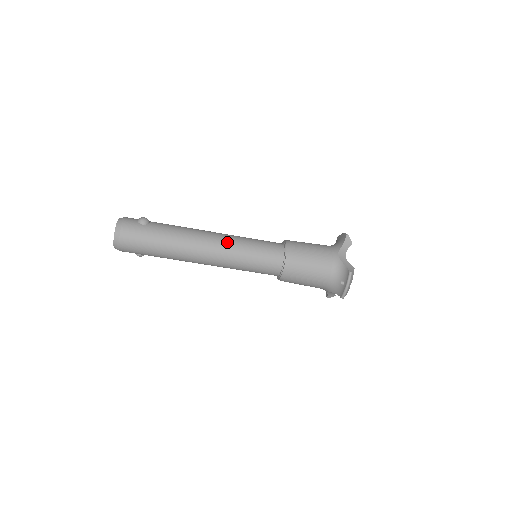
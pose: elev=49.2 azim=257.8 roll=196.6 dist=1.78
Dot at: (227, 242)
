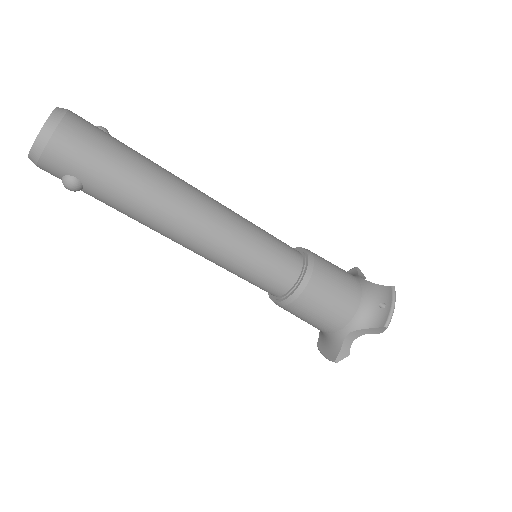
Dot at: occluded
